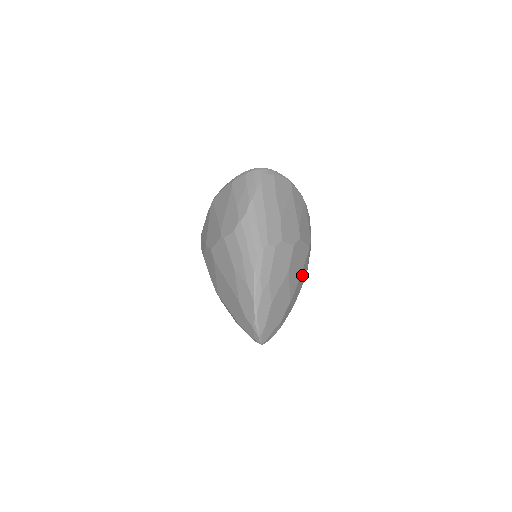
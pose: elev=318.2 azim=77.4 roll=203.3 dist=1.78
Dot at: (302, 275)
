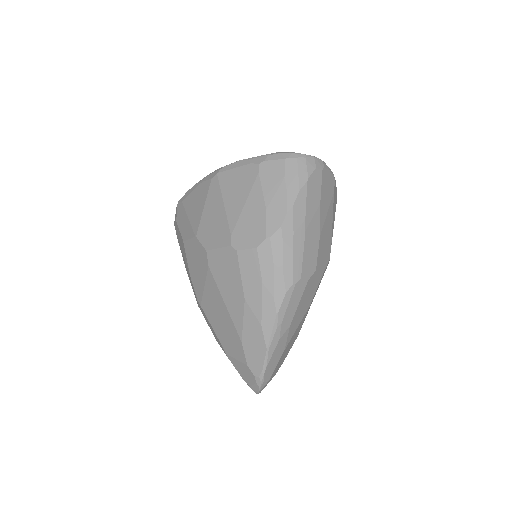
Dot at: occluded
